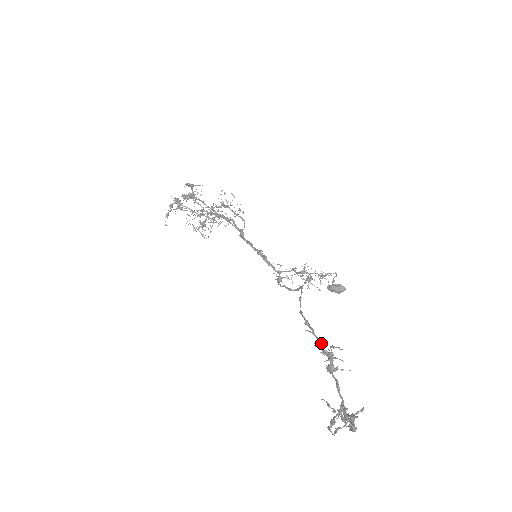
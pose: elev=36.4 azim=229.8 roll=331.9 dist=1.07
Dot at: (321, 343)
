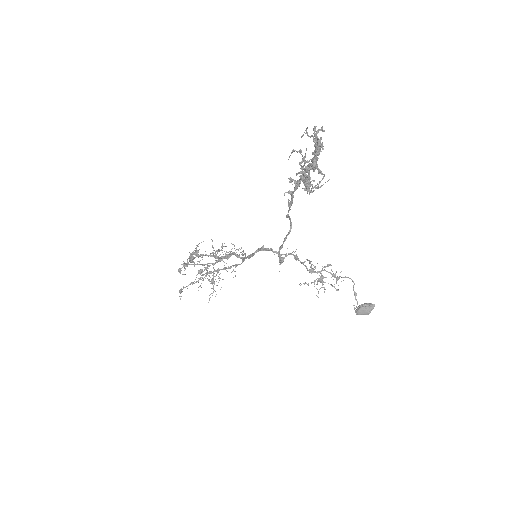
Dot at: (296, 181)
